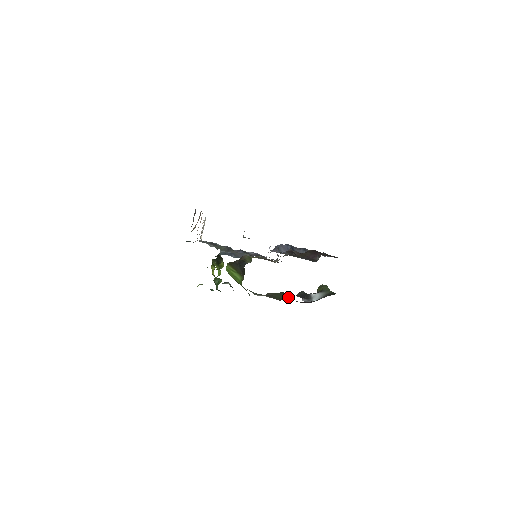
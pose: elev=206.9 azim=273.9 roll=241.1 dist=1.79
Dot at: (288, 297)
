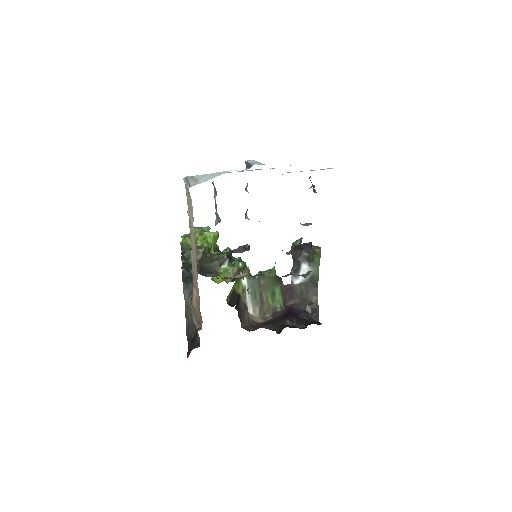
Dot at: (278, 284)
